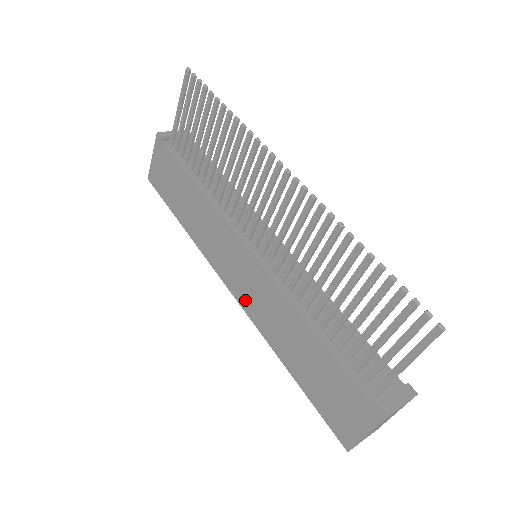
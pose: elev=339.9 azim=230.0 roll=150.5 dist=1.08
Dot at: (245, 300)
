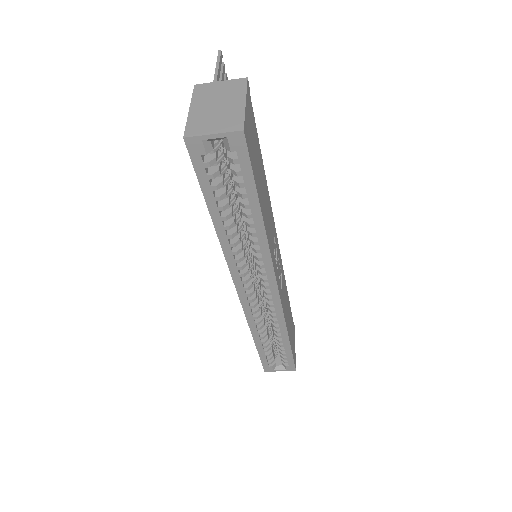
Dot at: occluded
